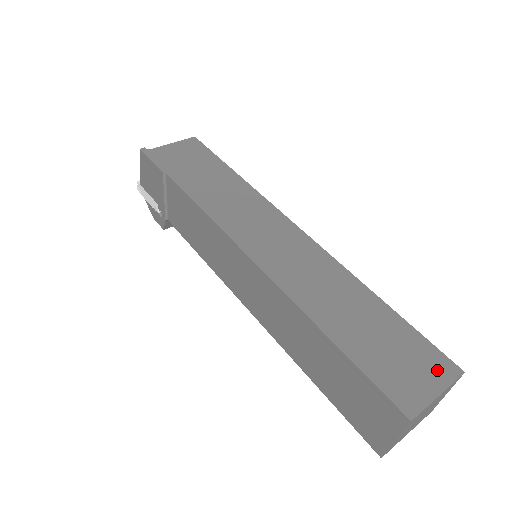
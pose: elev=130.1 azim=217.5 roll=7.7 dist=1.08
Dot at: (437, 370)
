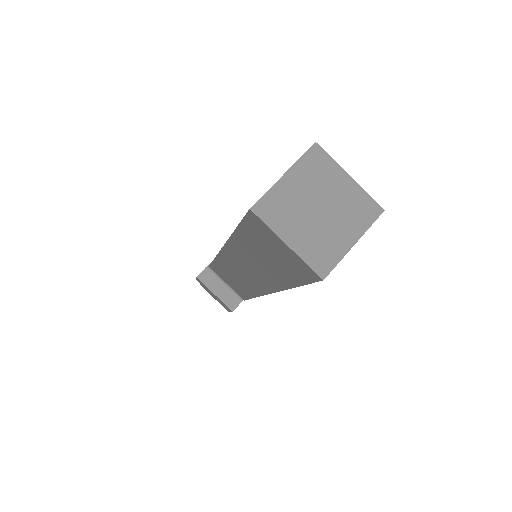
Dot at: occluded
